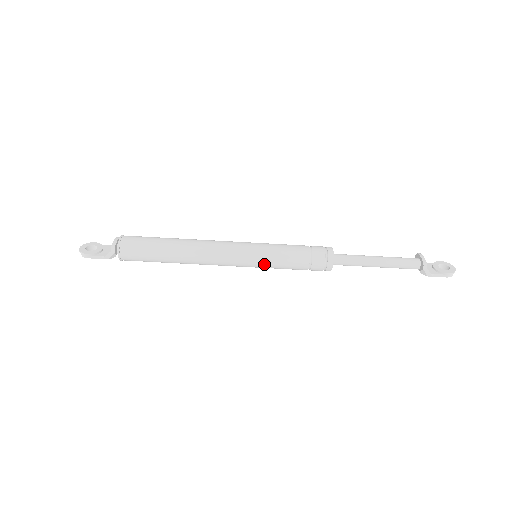
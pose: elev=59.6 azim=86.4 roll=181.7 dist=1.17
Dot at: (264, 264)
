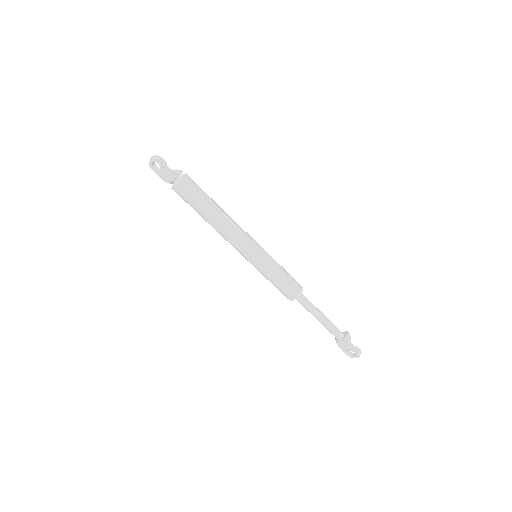
Dot at: (266, 257)
